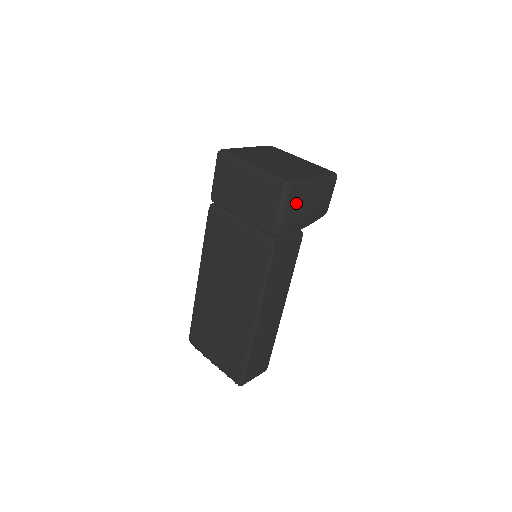
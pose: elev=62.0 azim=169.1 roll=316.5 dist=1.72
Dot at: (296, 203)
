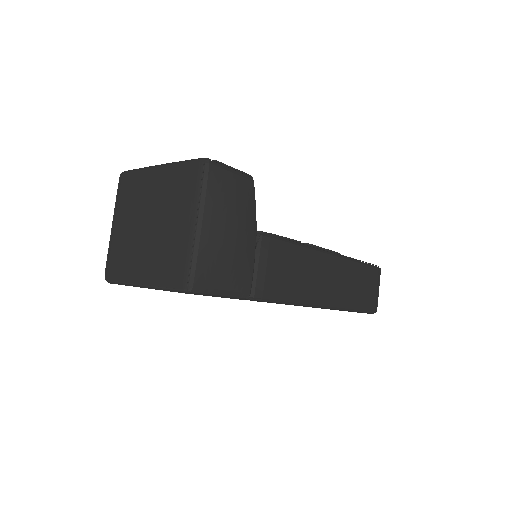
Dot at: (219, 270)
